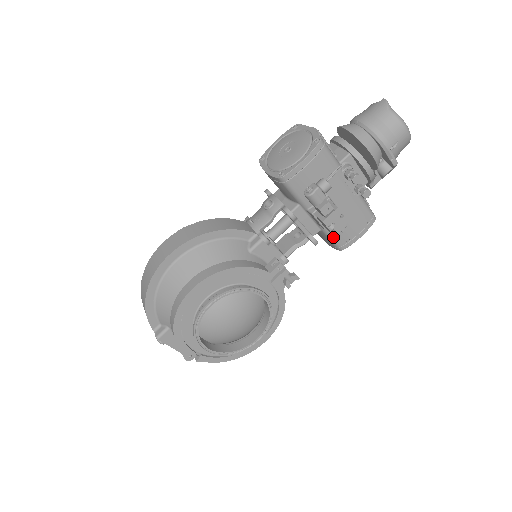
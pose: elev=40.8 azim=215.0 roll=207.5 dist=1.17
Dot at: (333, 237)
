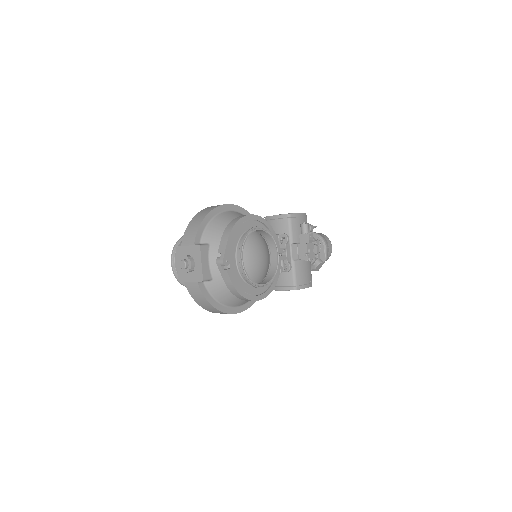
Dot at: (296, 275)
